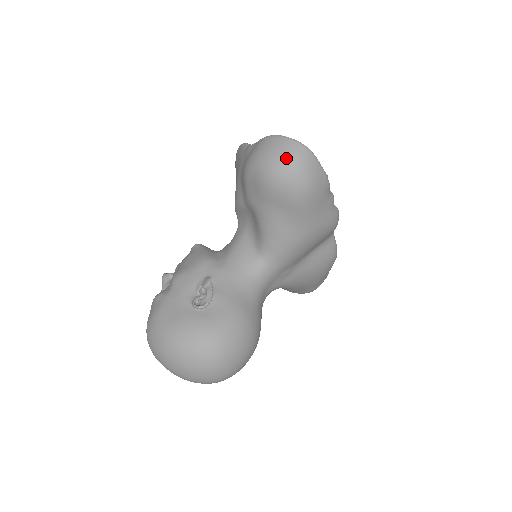
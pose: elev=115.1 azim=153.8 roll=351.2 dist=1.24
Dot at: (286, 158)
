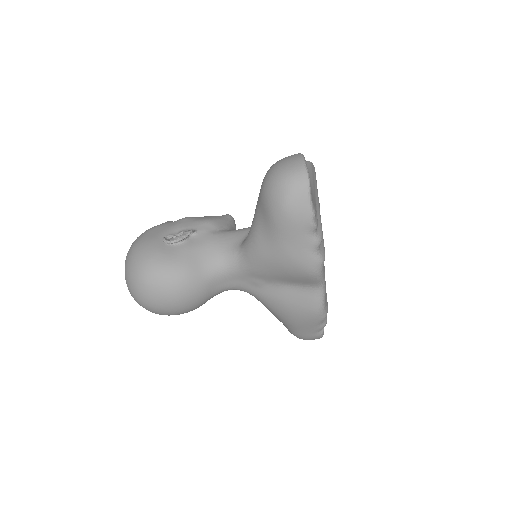
Dot at: (284, 172)
